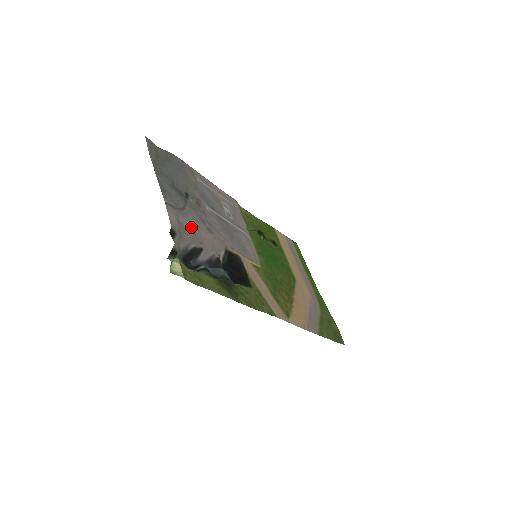
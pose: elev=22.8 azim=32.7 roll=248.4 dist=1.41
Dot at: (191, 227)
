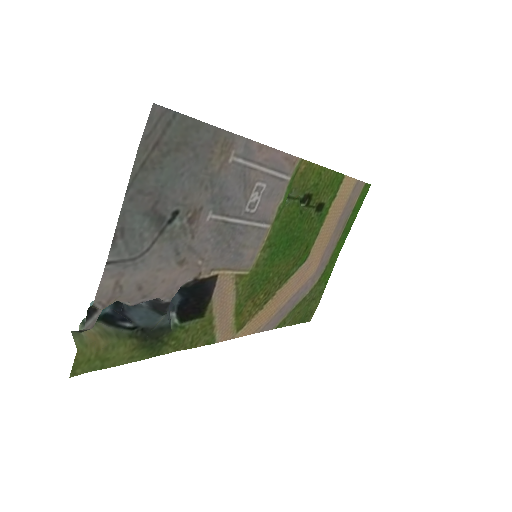
Dot at: (141, 279)
